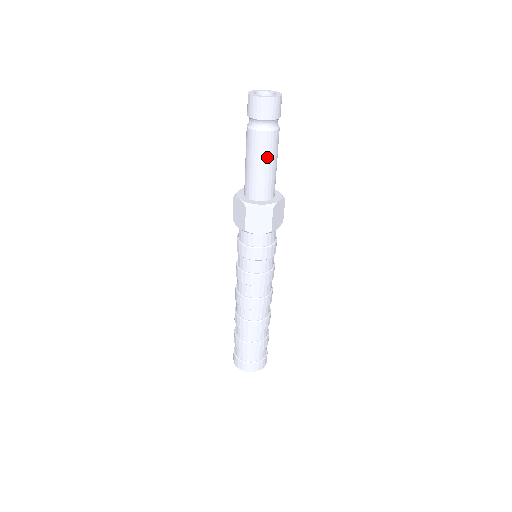
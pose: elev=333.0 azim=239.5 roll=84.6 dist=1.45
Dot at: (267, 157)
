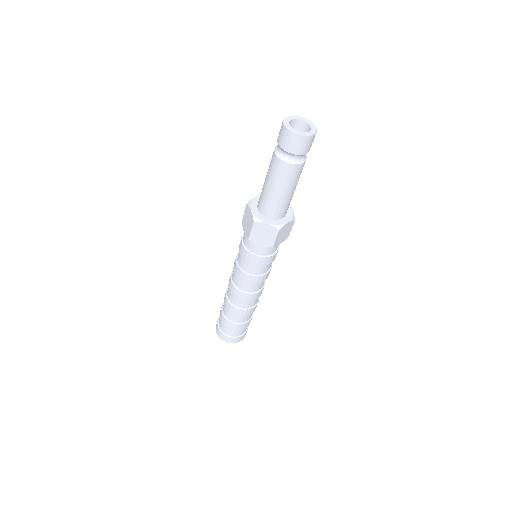
Dot at: (285, 185)
